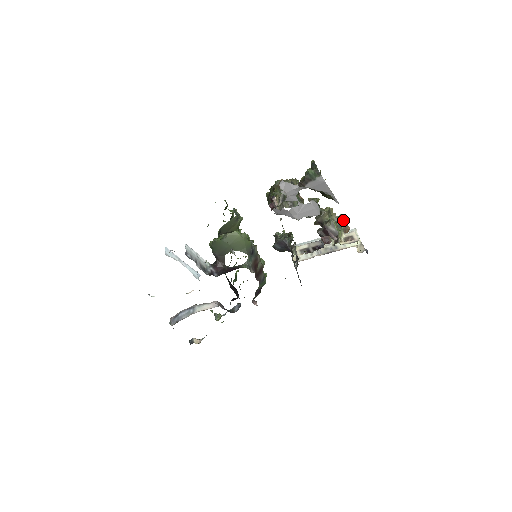
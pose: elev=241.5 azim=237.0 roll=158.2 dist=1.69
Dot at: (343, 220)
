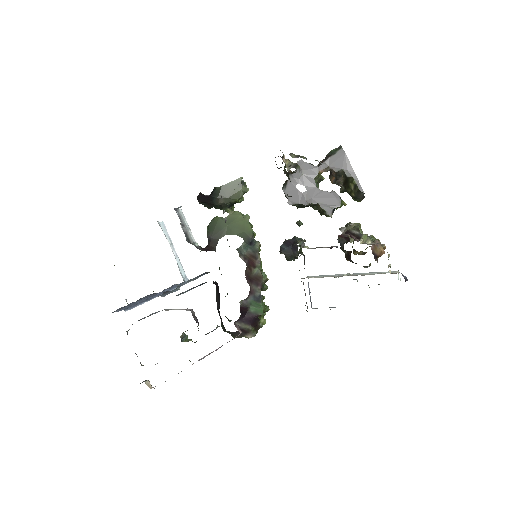
Dot at: occluded
